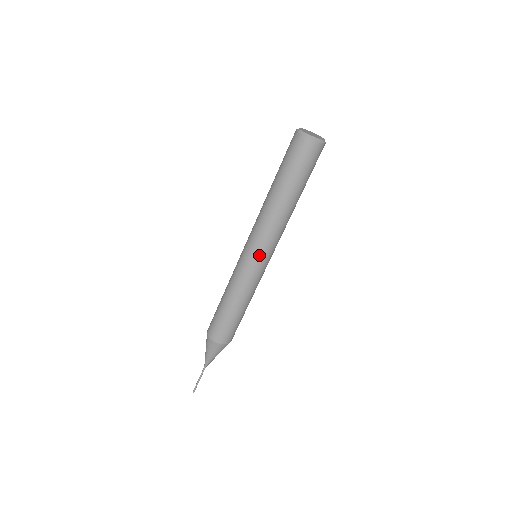
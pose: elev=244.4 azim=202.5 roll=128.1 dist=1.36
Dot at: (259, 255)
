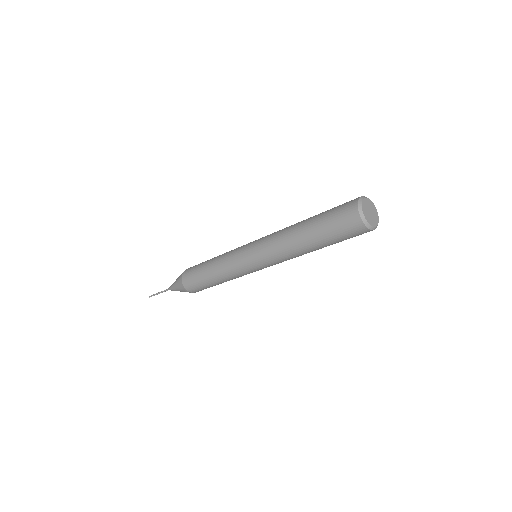
Dot at: occluded
